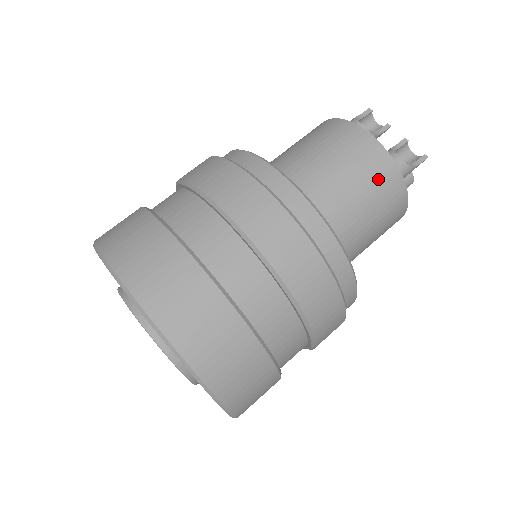
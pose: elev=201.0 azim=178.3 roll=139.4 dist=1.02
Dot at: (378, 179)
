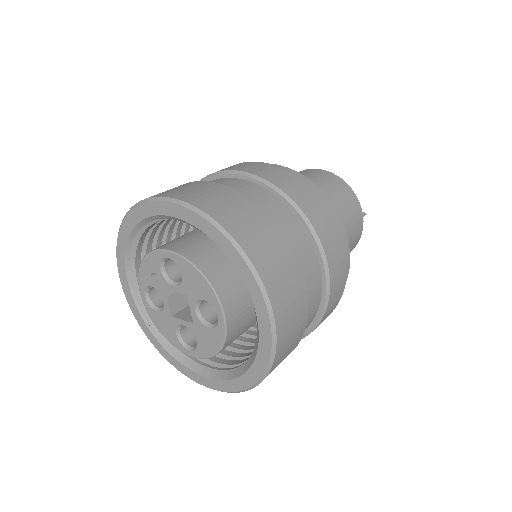
Dot at: (353, 214)
